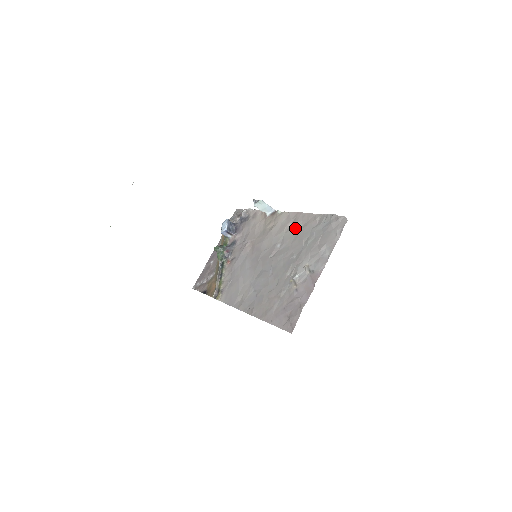
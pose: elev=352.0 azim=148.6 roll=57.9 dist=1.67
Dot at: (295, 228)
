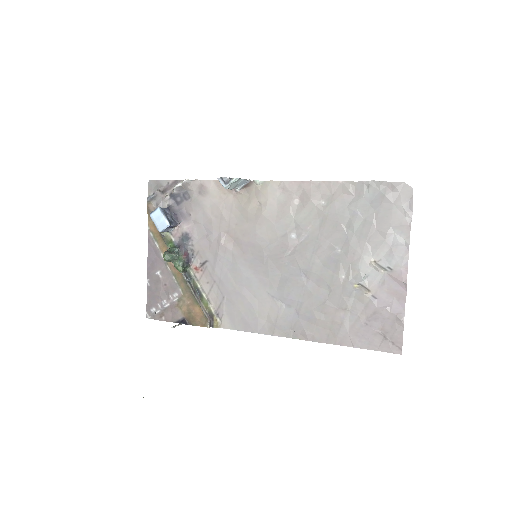
Dot at: (313, 207)
